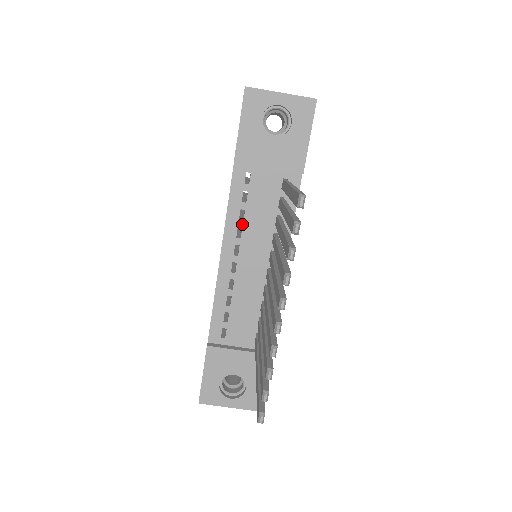
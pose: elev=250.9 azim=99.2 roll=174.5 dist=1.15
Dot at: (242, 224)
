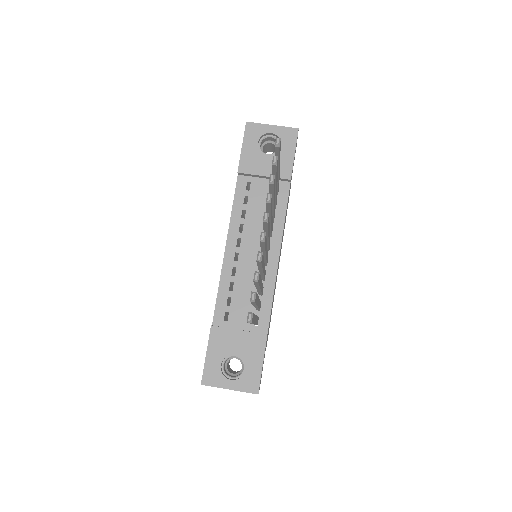
Dot at: (243, 221)
